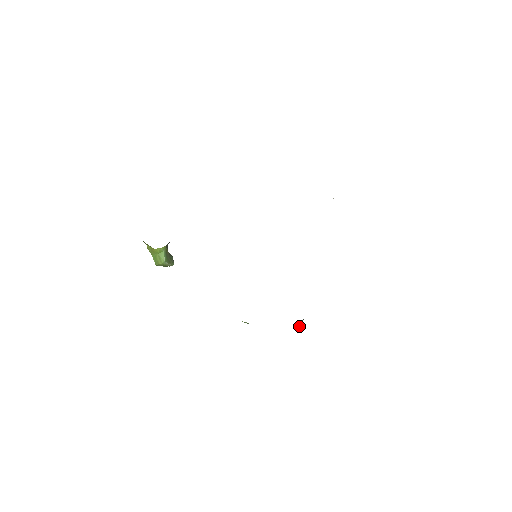
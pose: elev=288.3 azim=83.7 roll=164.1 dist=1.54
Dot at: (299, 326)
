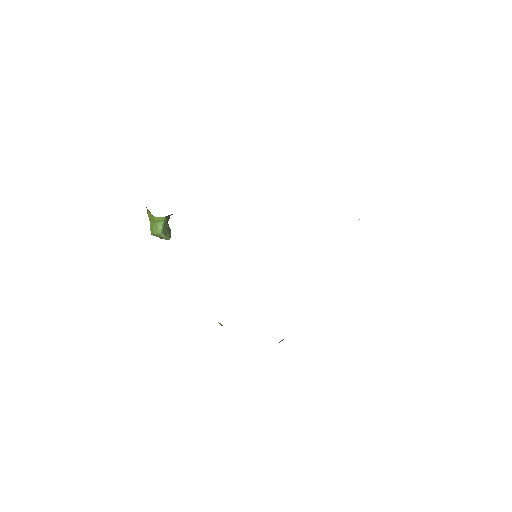
Dot at: occluded
